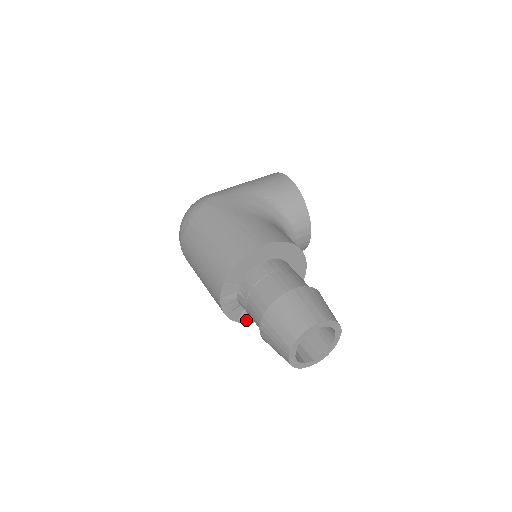
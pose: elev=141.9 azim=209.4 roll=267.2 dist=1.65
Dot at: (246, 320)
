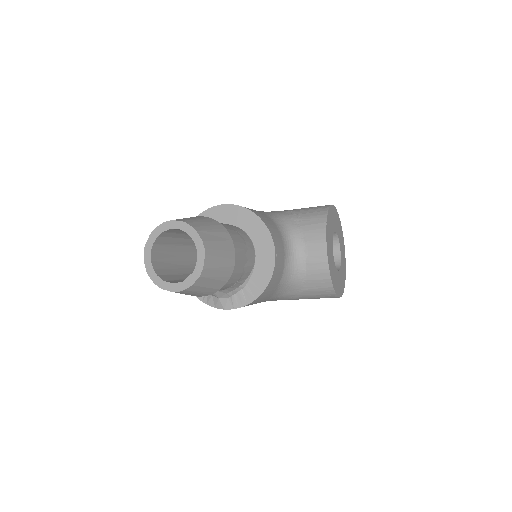
Dot at: (205, 298)
